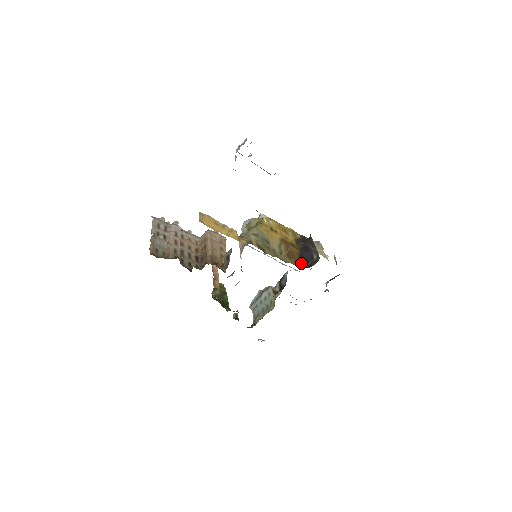
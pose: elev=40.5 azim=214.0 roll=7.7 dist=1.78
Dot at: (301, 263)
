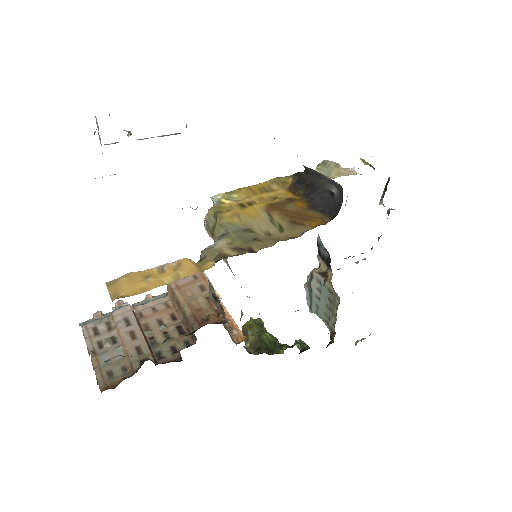
Dot at: (321, 216)
